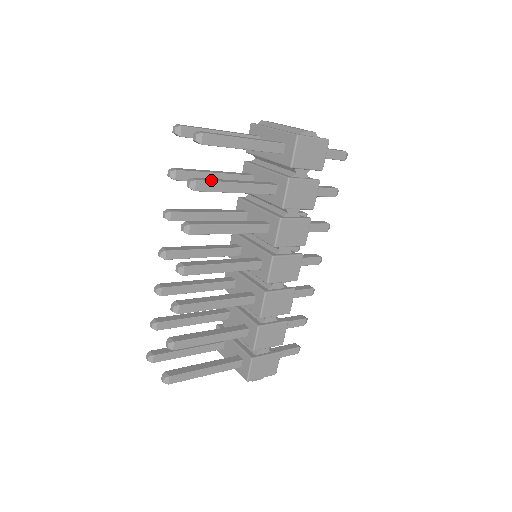
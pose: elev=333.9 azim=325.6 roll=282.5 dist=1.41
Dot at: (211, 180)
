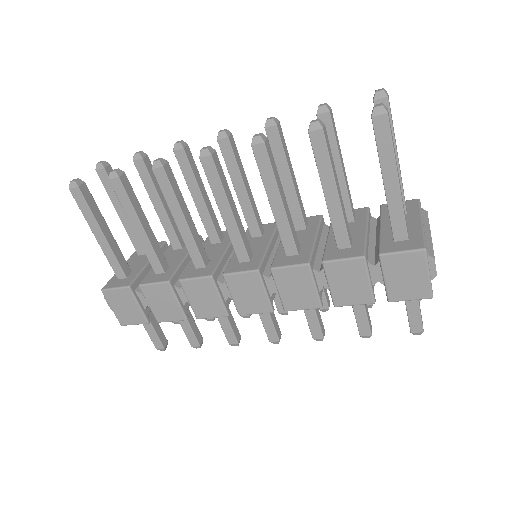
Dot at: (330, 150)
